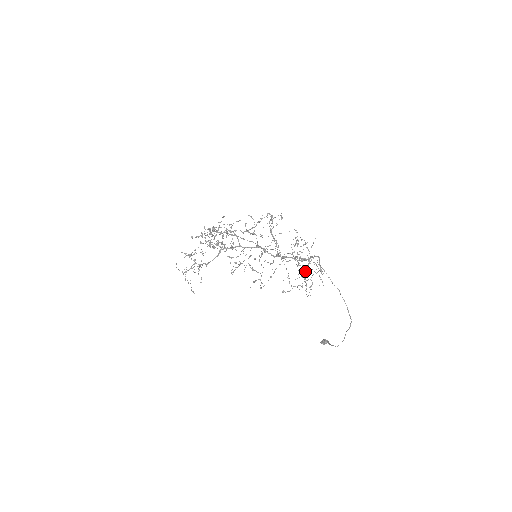
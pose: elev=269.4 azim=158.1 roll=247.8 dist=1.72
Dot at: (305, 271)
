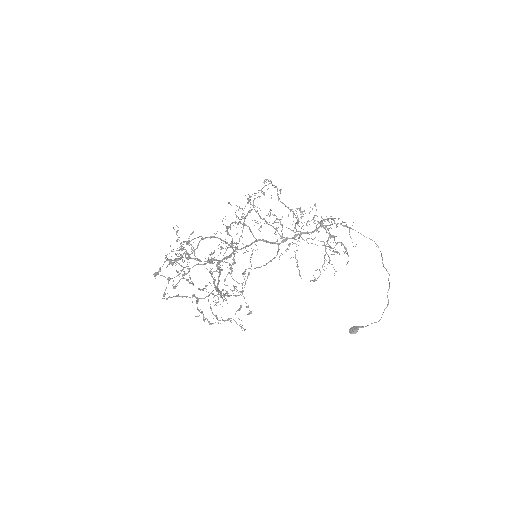
Dot at: (333, 236)
